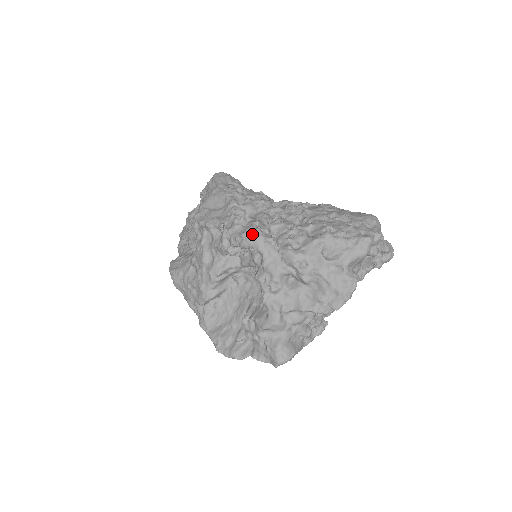
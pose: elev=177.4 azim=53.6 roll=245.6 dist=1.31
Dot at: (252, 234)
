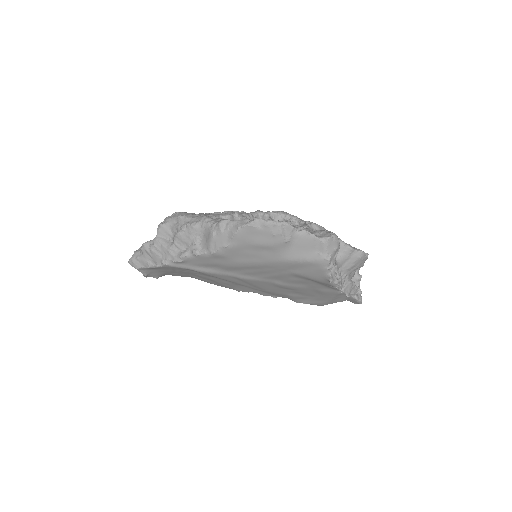
Dot at: occluded
